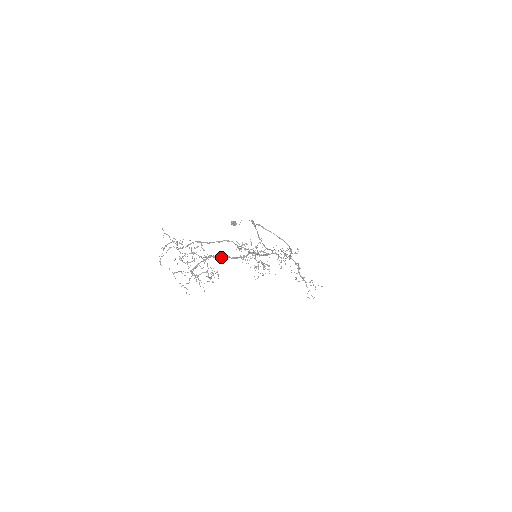
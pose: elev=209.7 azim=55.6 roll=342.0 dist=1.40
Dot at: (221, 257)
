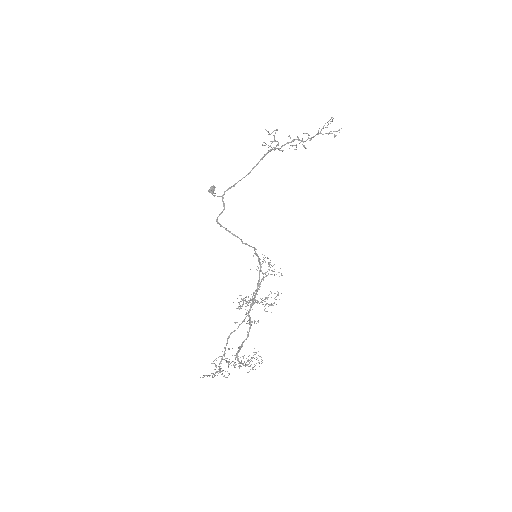
Dot at: occluded
